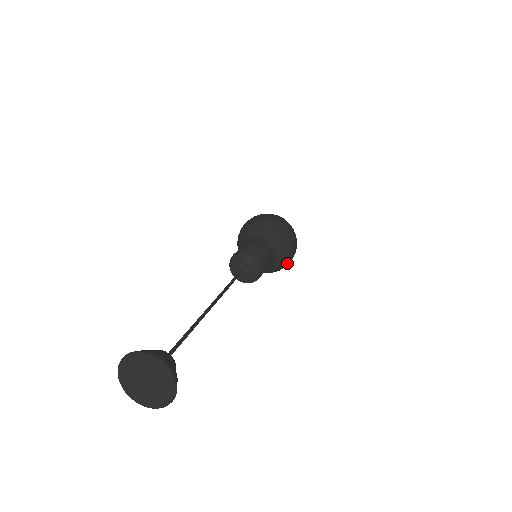
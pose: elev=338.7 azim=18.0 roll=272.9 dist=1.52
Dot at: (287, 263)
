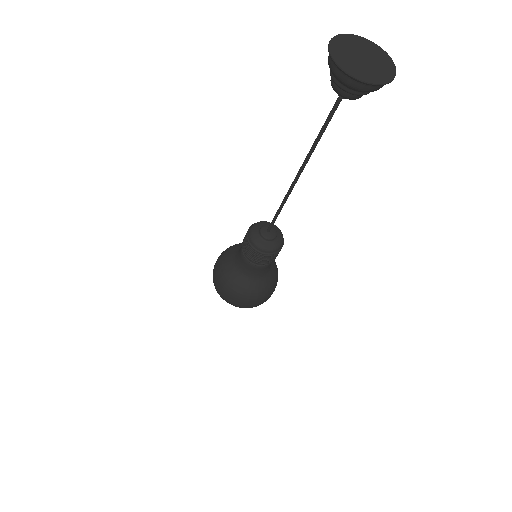
Dot at: (259, 298)
